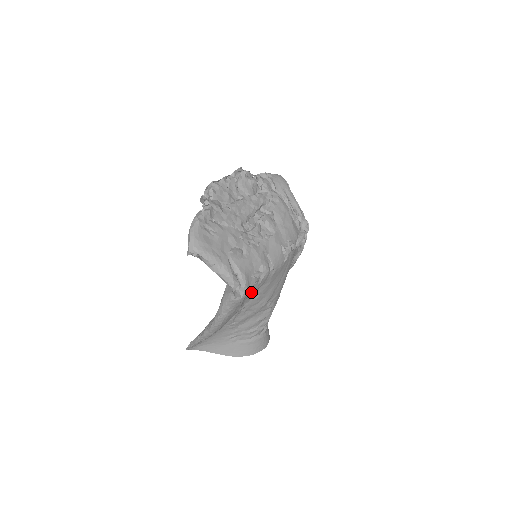
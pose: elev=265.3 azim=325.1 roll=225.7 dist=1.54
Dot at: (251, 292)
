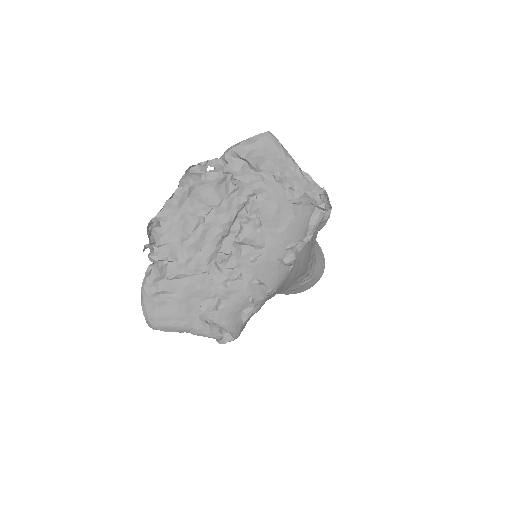
Dot at: occluded
